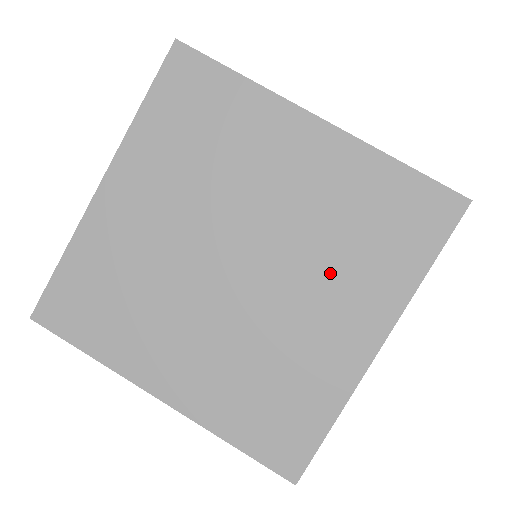
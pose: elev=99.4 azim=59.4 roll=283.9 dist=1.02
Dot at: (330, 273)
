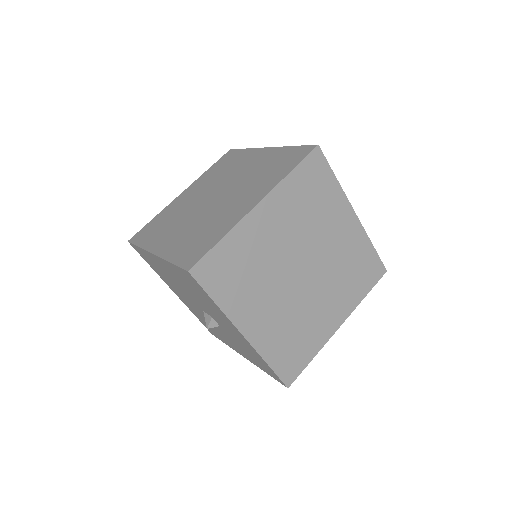
Dot at: (335, 287)
